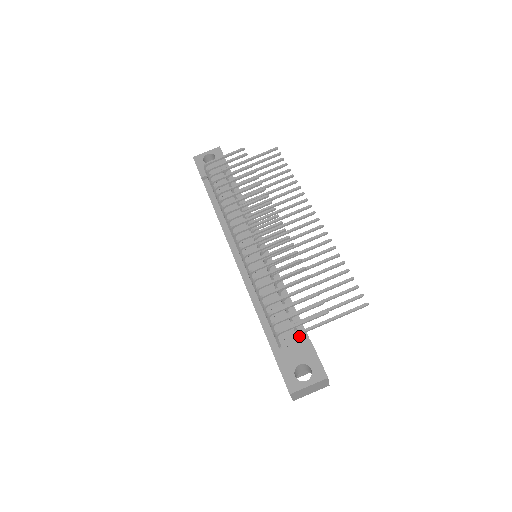
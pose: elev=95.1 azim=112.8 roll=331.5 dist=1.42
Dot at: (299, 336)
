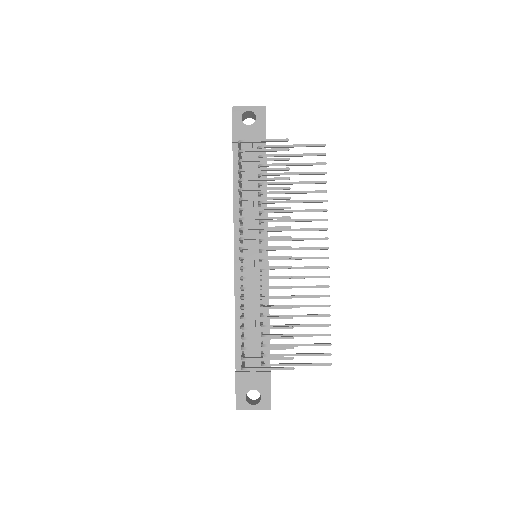
Dot at: (263, 365)
